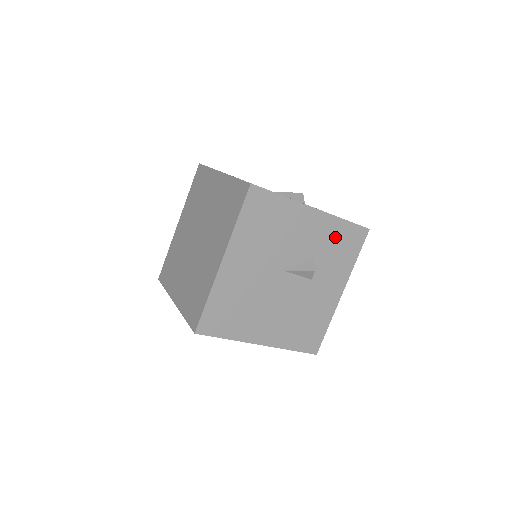
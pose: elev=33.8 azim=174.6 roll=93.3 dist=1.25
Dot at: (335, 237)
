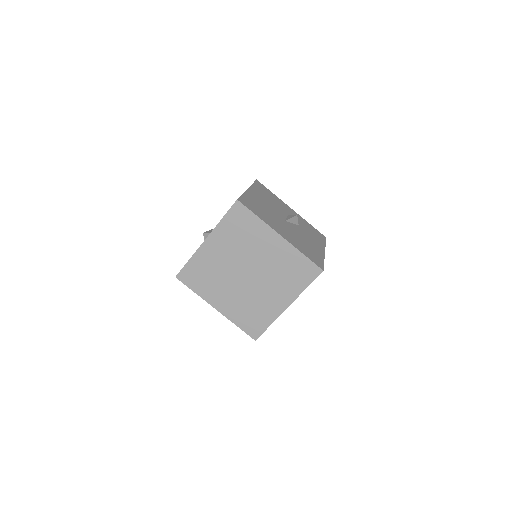
Dot at: occluded
